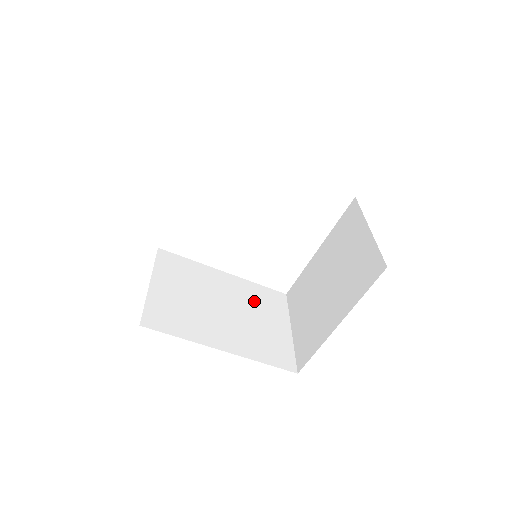
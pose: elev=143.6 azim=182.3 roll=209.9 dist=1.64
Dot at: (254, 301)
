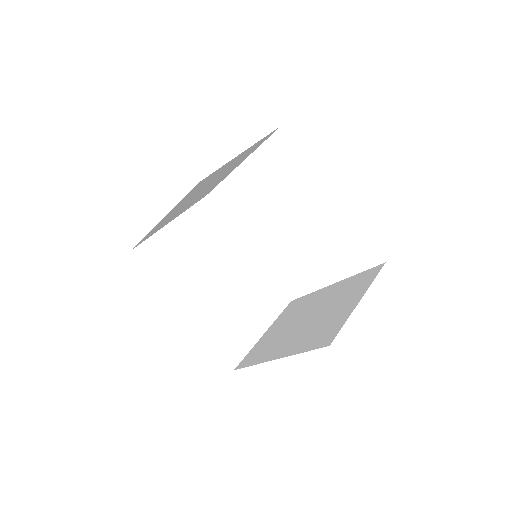
Dot at: (253, 289)
